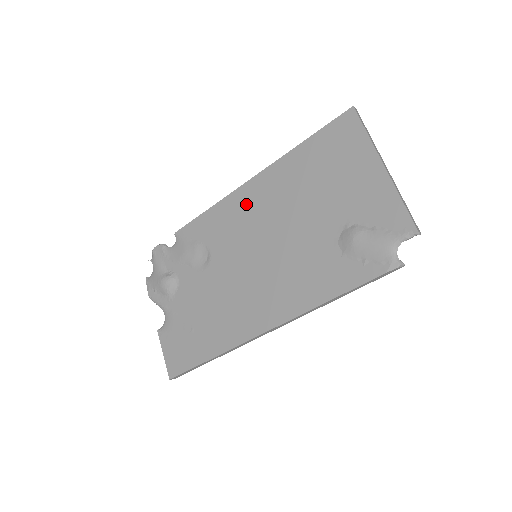
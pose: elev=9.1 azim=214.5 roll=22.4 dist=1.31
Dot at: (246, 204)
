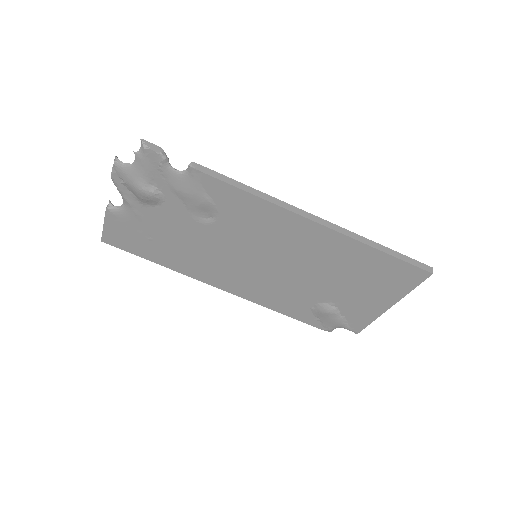
Dot at: (288, 230)
